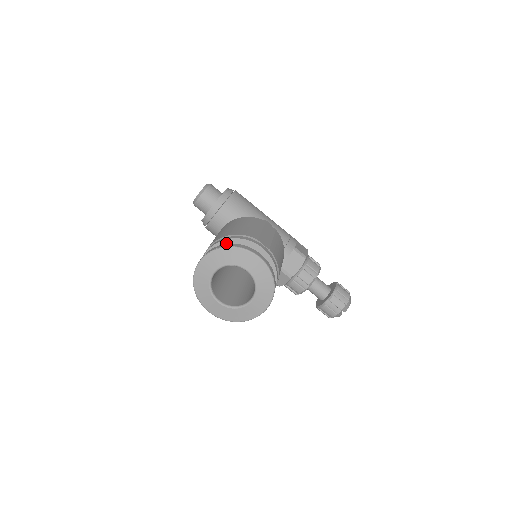
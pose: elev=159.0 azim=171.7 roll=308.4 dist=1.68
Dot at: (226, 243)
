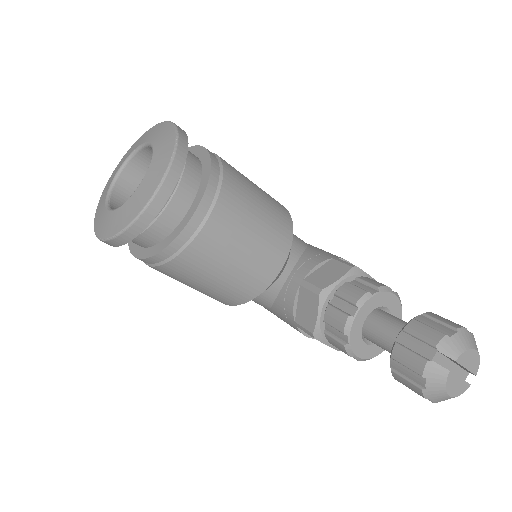
Dot at: occluded
